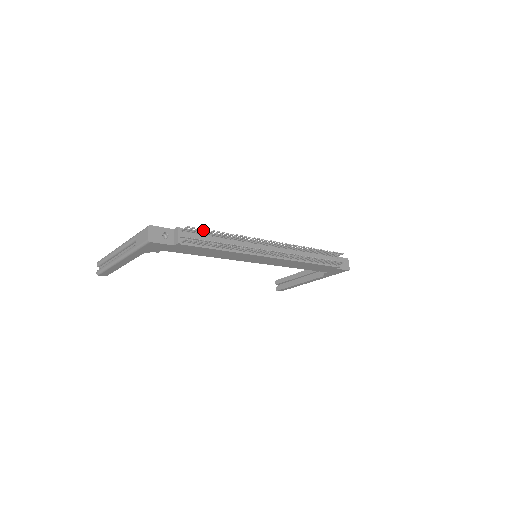
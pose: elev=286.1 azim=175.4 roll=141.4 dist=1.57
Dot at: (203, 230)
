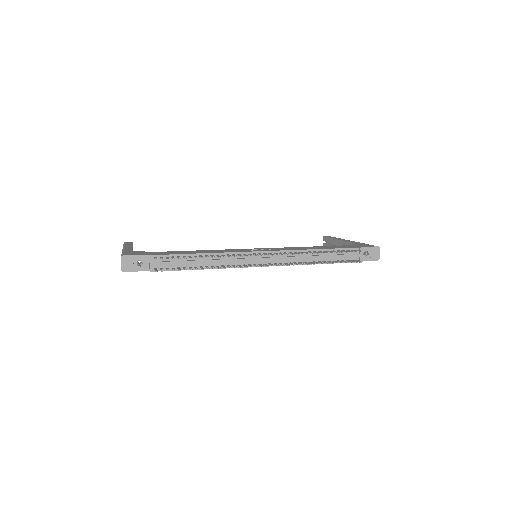
Dot at: (174, 258)
